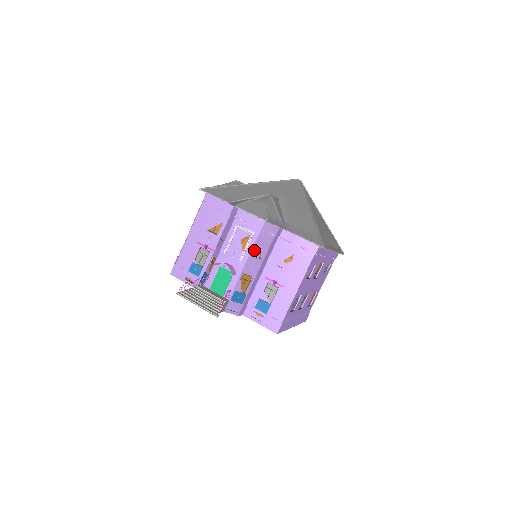
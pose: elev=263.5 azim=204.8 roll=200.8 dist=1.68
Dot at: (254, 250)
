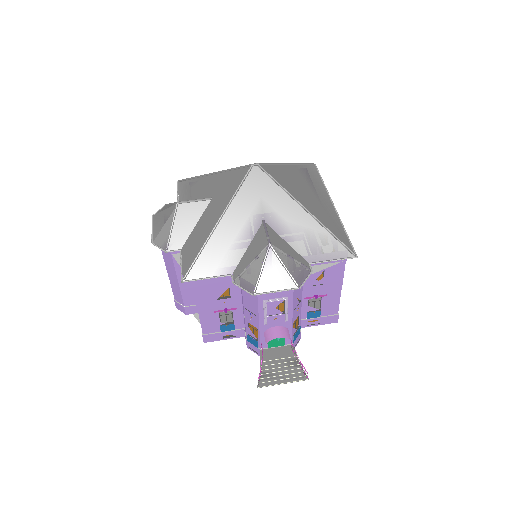
Dot at: (294, 306)
